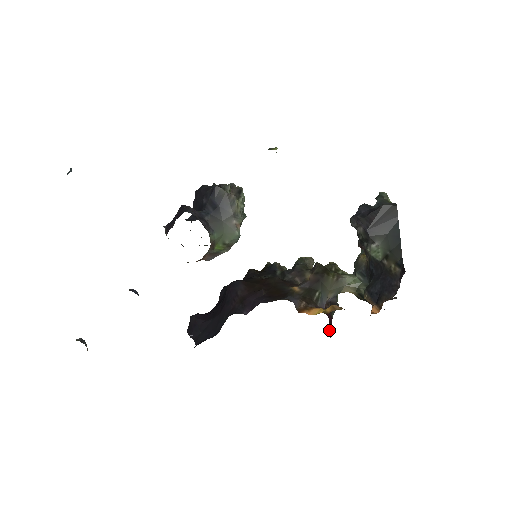
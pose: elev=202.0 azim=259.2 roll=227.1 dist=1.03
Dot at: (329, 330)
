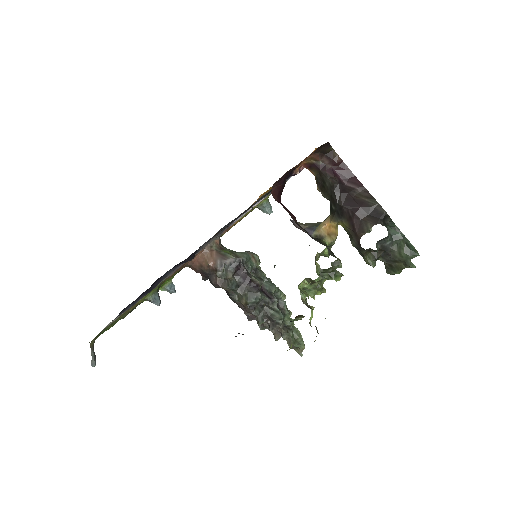
Dot at: (278, 202)
